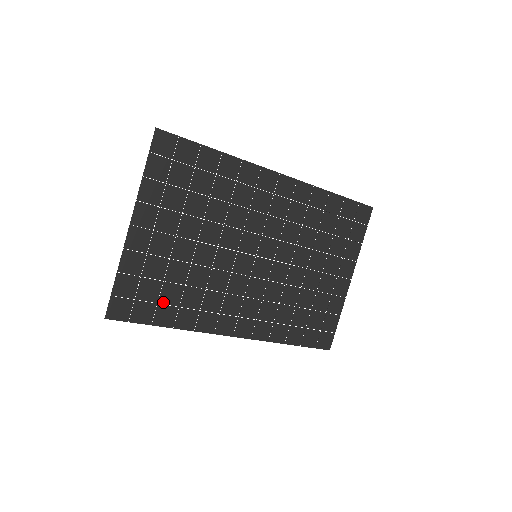
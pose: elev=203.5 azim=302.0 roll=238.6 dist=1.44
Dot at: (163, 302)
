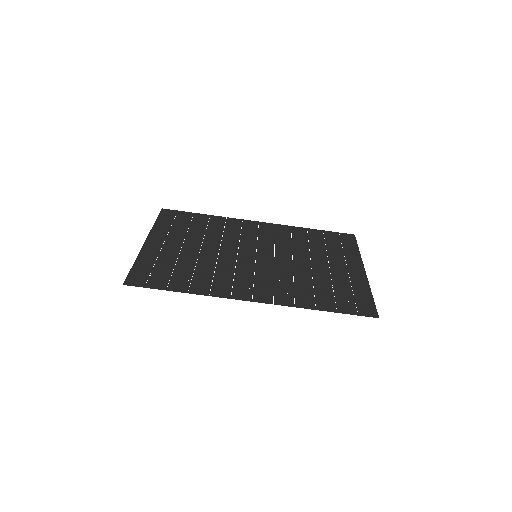
Dot at: (176, 278)
